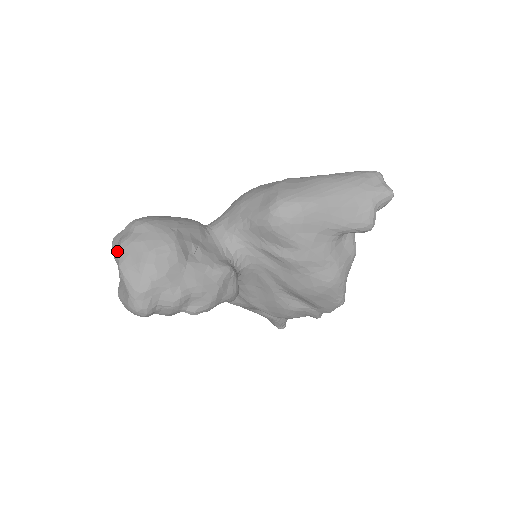
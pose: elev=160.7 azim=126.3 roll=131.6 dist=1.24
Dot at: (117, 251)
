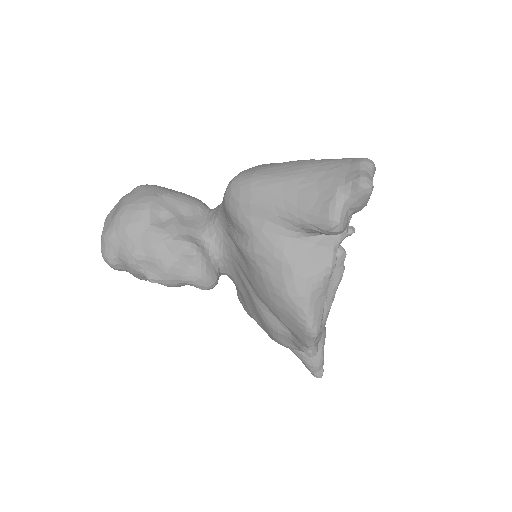
Dot at: occluded
